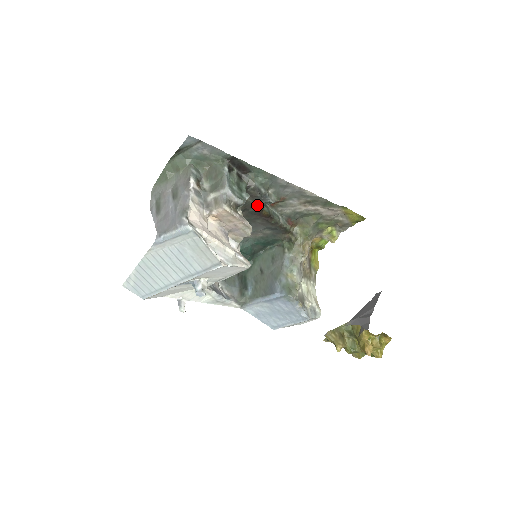
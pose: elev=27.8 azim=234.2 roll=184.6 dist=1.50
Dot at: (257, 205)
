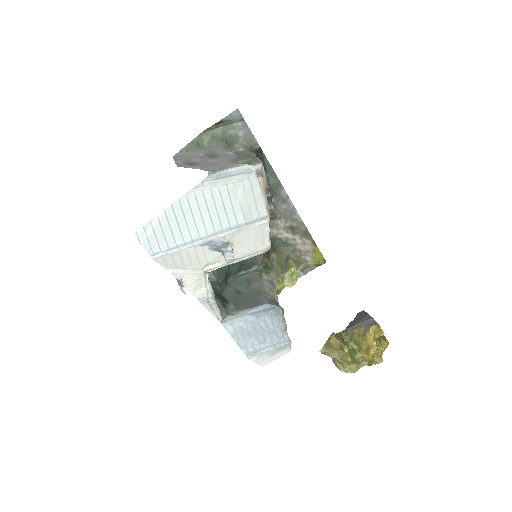
Dot at: occluded
